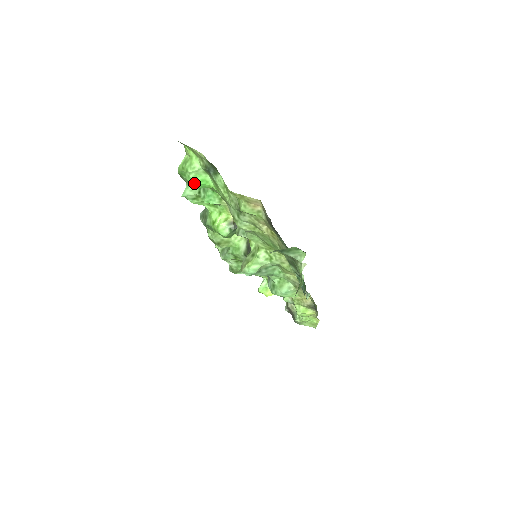
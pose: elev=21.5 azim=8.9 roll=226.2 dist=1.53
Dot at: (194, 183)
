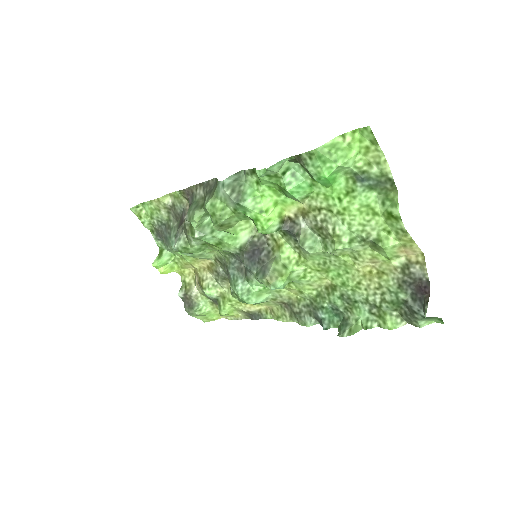
Dot at: (328, 178)
